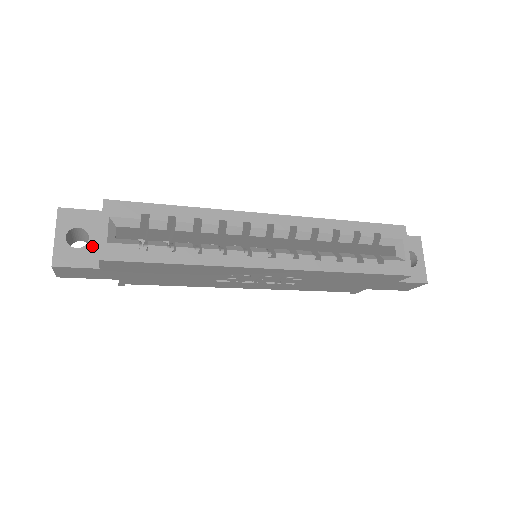
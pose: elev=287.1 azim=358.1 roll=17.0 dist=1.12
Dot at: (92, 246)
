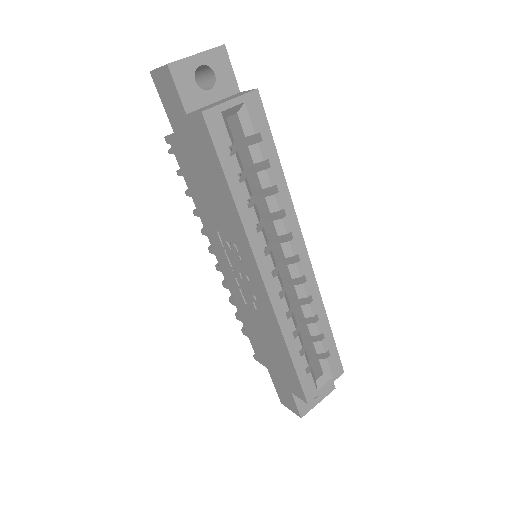
Dot at: (204, 96)
